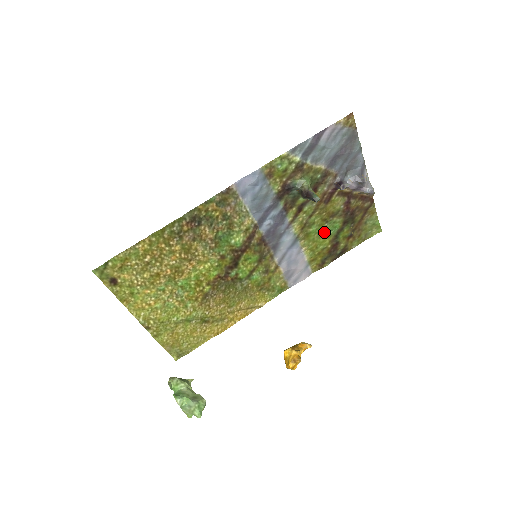
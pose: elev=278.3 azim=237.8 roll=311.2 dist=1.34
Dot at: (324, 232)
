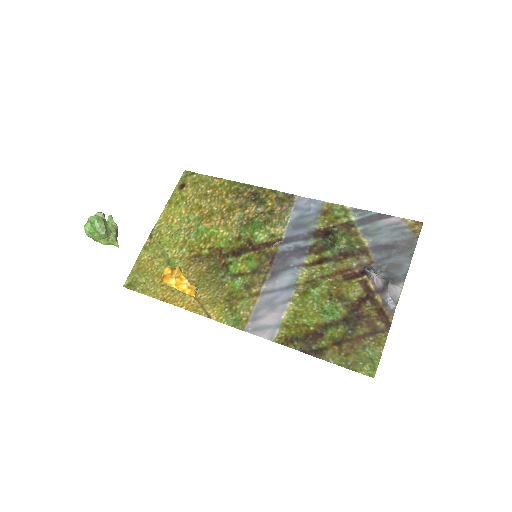
Dot at: (320, 308)
